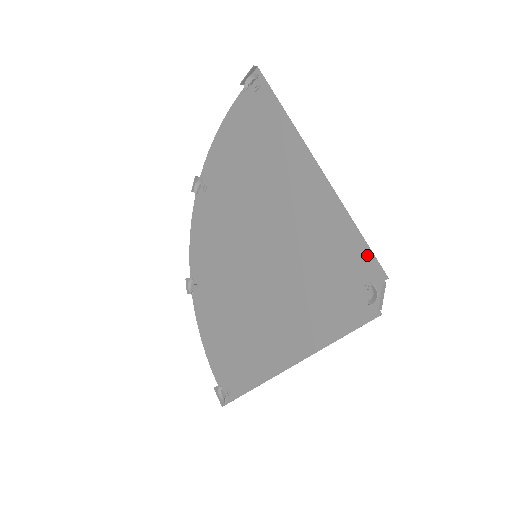
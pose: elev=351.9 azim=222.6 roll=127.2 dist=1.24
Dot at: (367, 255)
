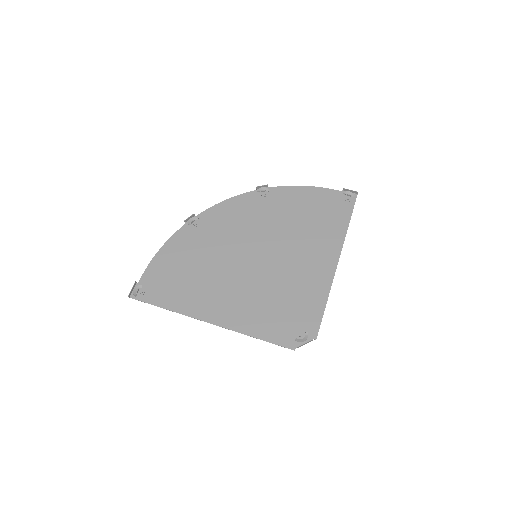
Dot at: (318, 321)
